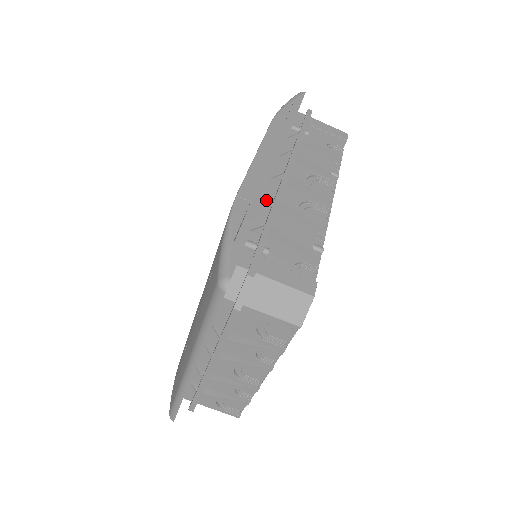
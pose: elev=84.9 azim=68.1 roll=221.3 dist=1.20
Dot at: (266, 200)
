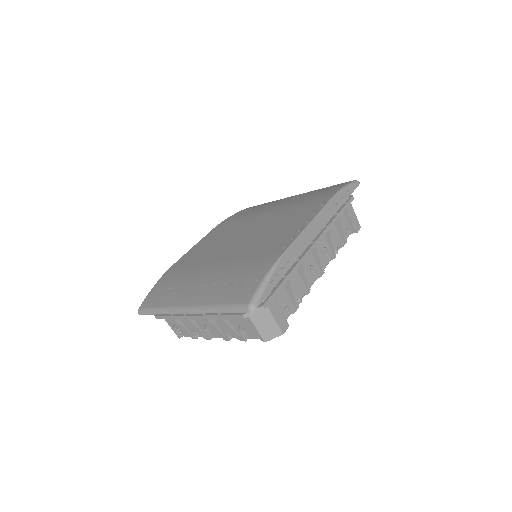
Dot at: occluded
